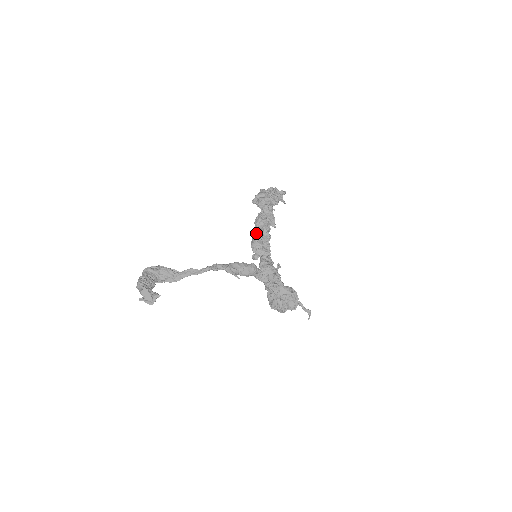
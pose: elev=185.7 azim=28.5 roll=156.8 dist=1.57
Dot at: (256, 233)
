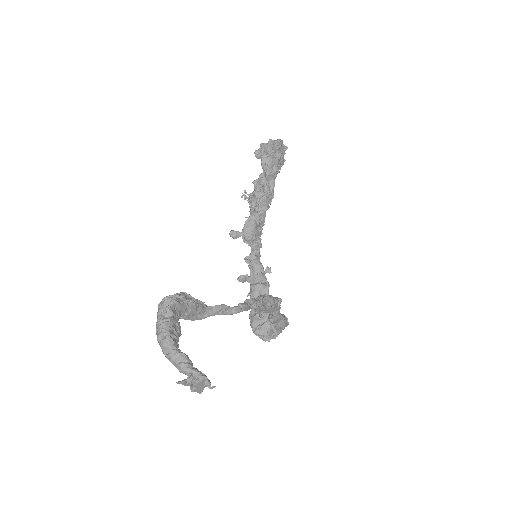
Dot at: (241, 197)
